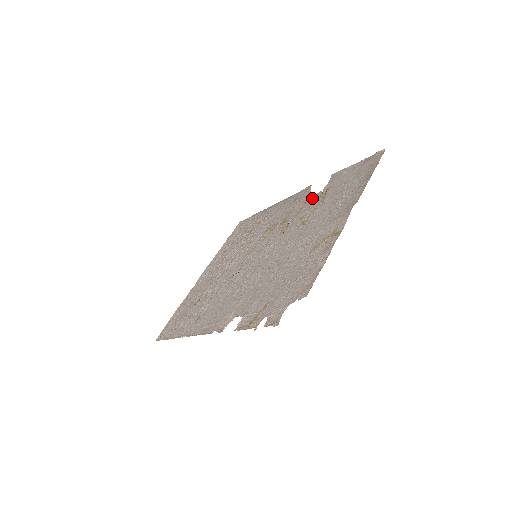
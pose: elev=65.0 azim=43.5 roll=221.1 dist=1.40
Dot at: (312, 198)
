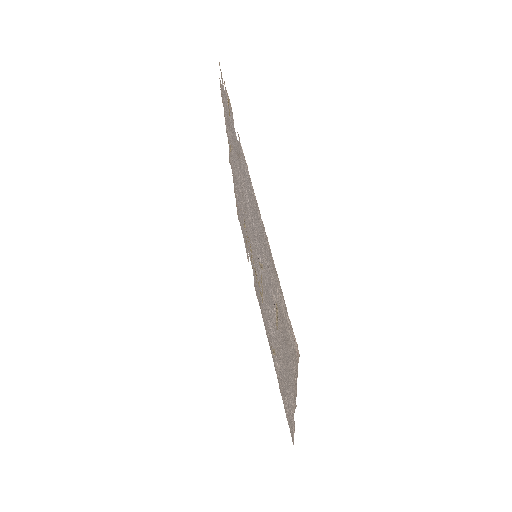
Dot at: occluded
